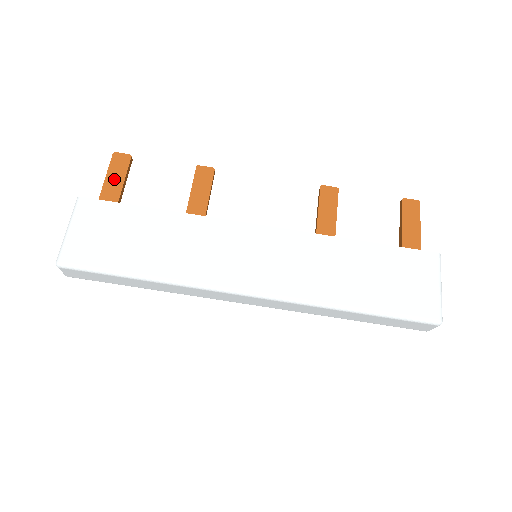
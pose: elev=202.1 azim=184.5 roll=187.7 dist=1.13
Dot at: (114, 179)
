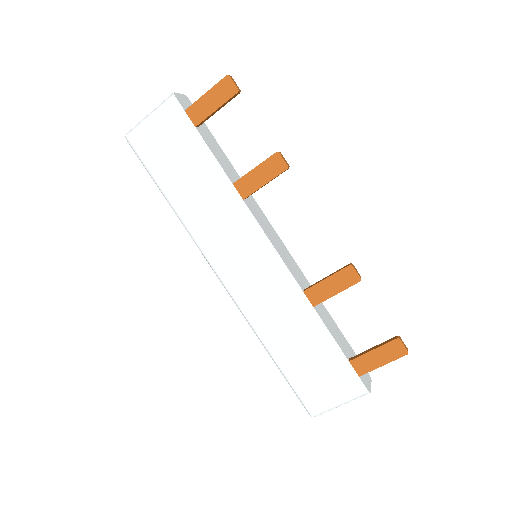
Dot at: (208, 102)
